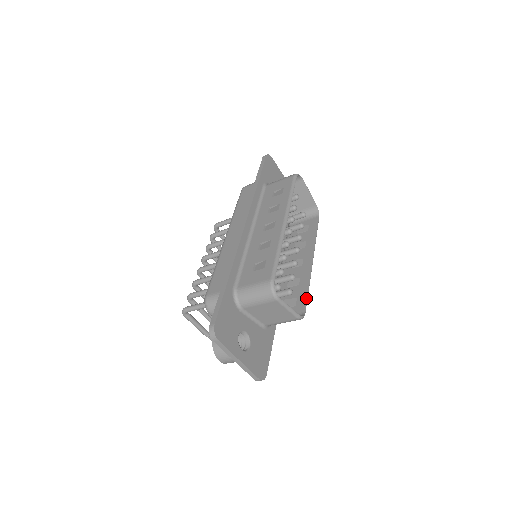
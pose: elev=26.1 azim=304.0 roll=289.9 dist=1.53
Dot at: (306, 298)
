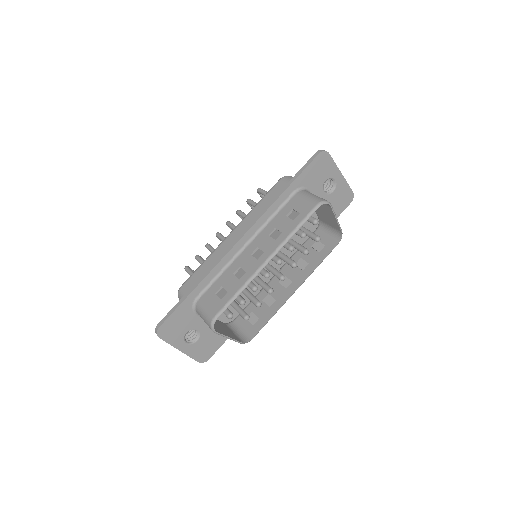
Dot at: (262, 326)
